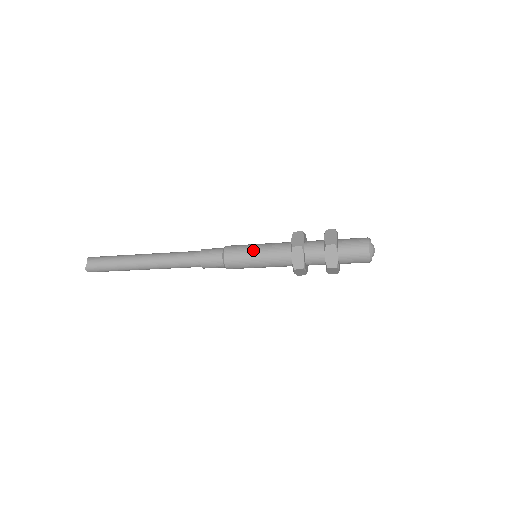
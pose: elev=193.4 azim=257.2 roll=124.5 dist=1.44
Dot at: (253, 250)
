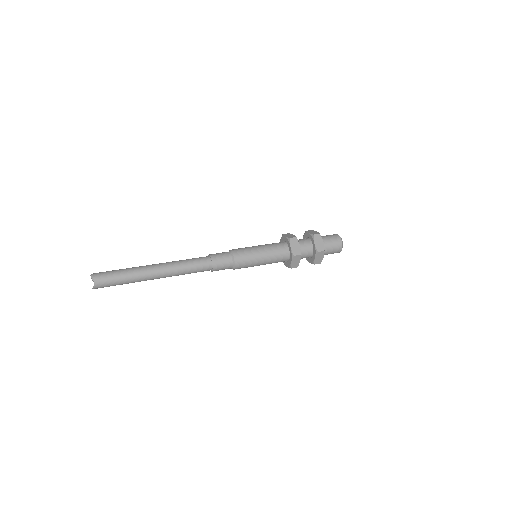
Dot at: (259, 257)
